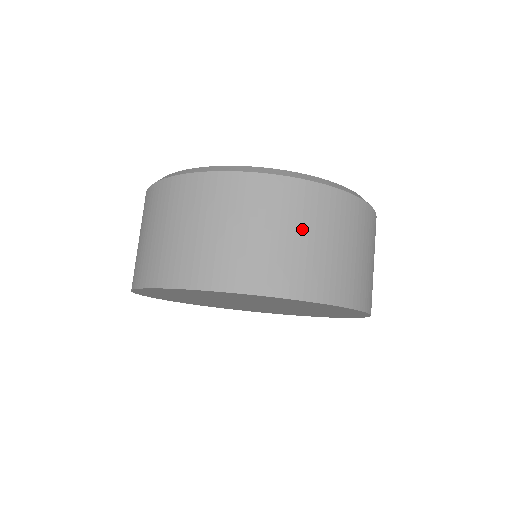
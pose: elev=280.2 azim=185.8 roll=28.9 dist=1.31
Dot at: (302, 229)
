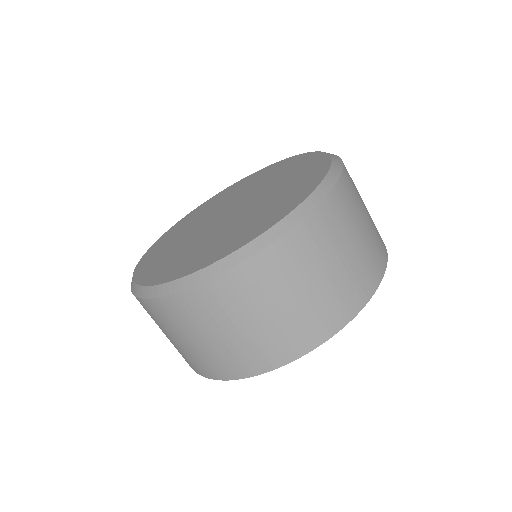
Dot at: (252, 313)
